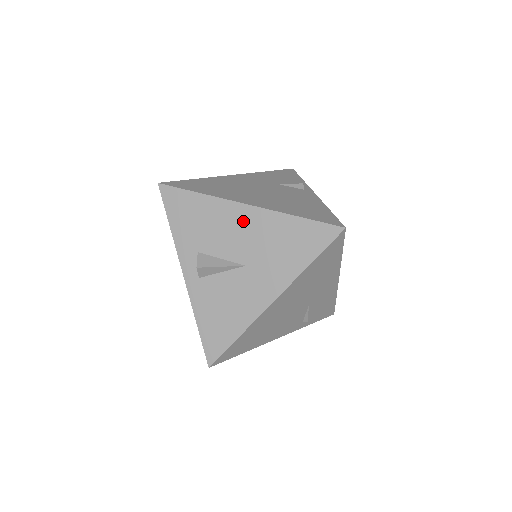
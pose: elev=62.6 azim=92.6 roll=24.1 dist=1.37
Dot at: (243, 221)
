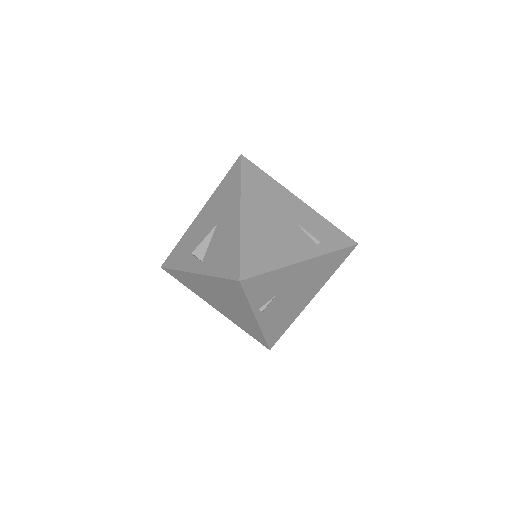
Dot at: (203, 218)
